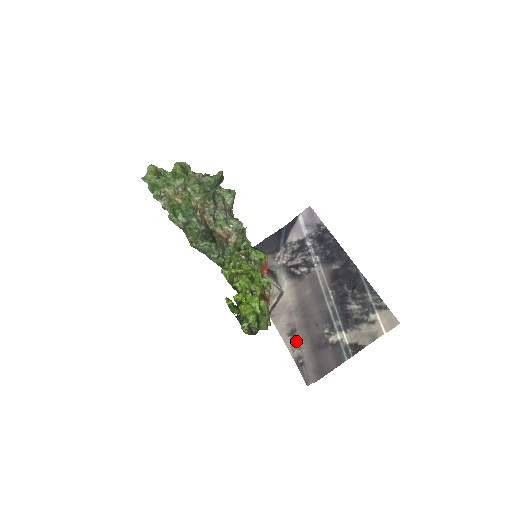
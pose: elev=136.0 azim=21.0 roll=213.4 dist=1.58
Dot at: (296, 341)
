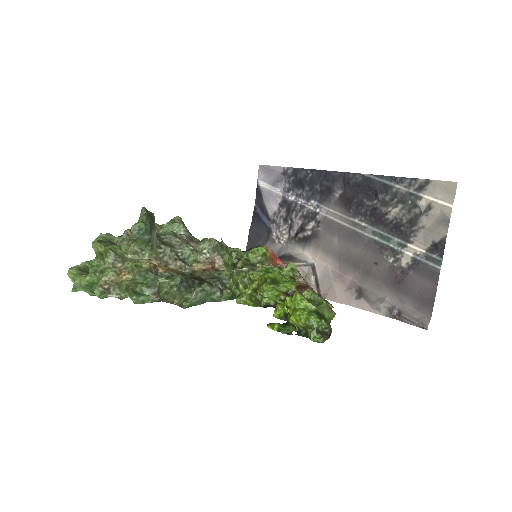
Dot at: (371, 297)
